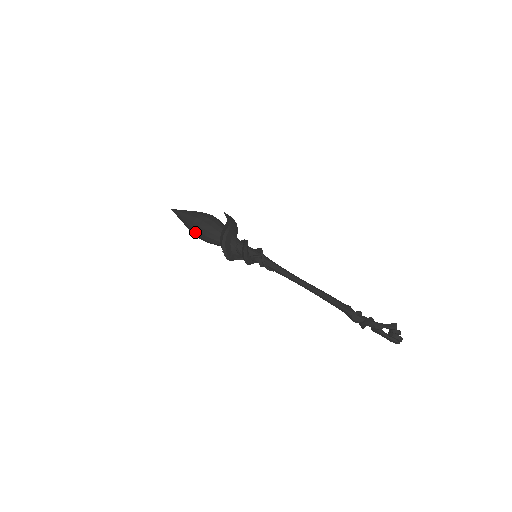
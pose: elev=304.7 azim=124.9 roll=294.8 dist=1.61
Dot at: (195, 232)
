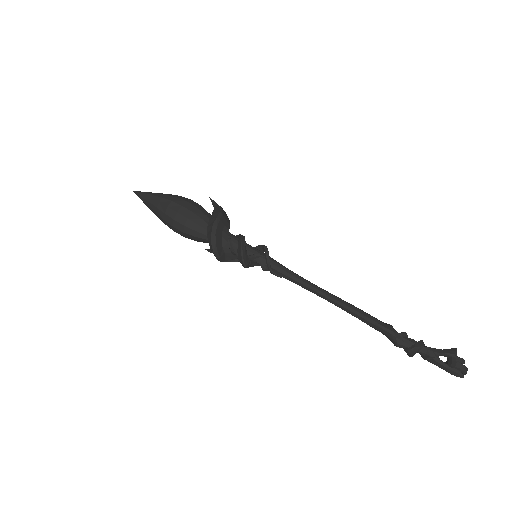
Dot at: (169, 221)
